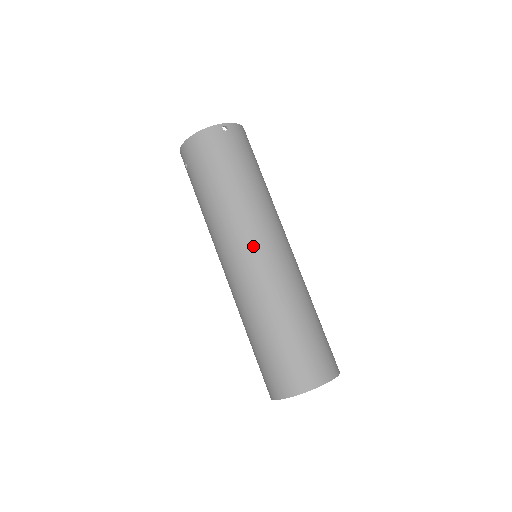
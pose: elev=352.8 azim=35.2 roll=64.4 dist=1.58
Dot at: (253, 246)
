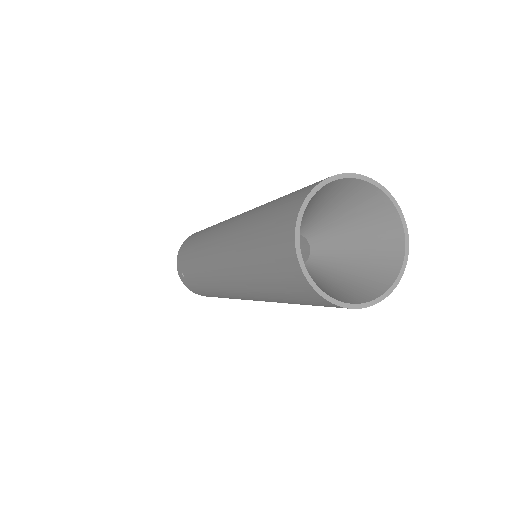
Dot at: (227, 221)
